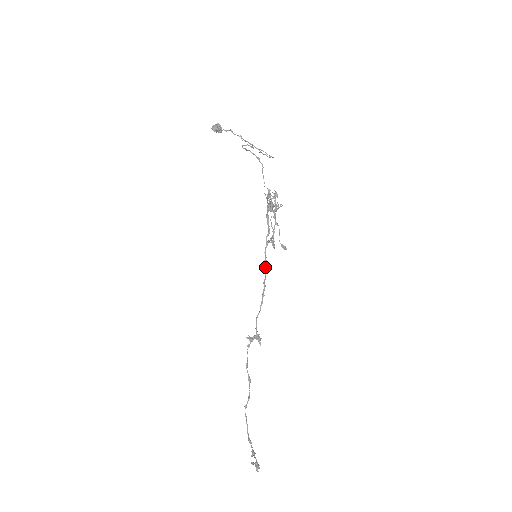
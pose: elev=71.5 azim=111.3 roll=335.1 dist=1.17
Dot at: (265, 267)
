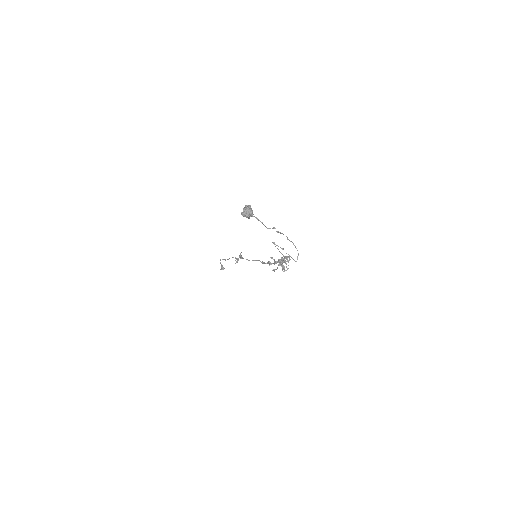
Dot at: (262, 263)
